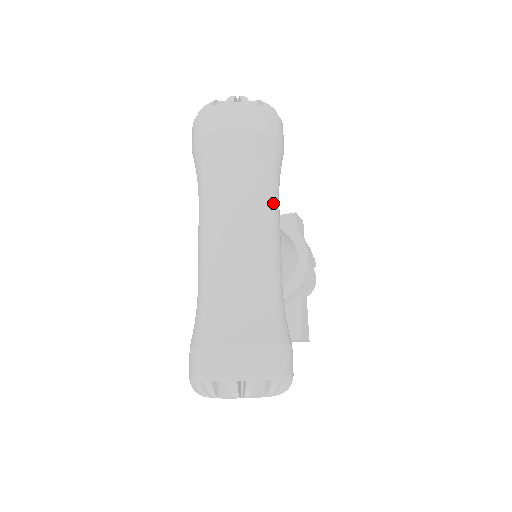
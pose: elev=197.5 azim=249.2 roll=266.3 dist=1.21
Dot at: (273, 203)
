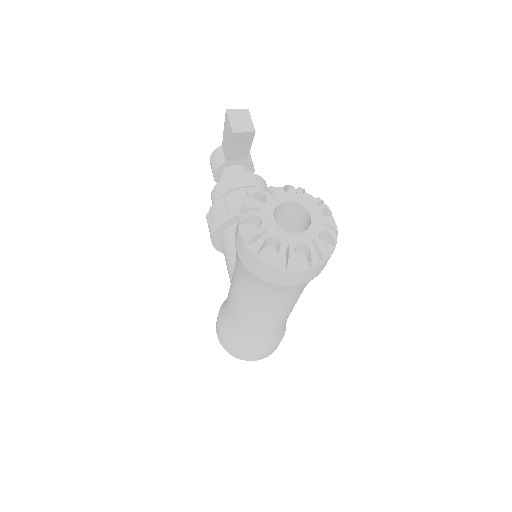
Dot at: occluded
